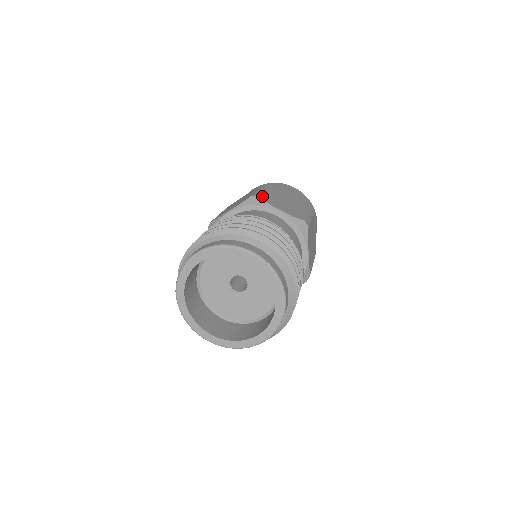
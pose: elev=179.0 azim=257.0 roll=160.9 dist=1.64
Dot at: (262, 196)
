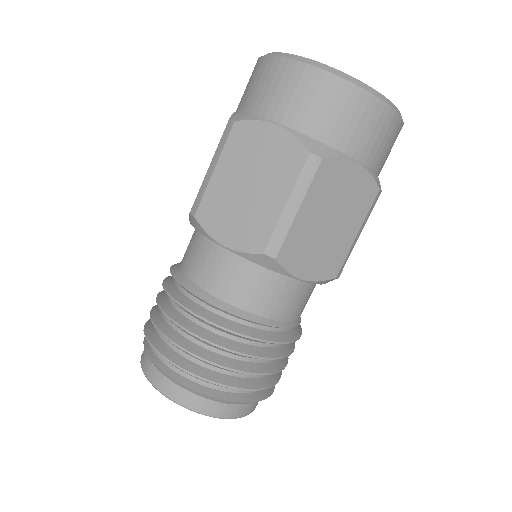
Dot at: (201, 210)
